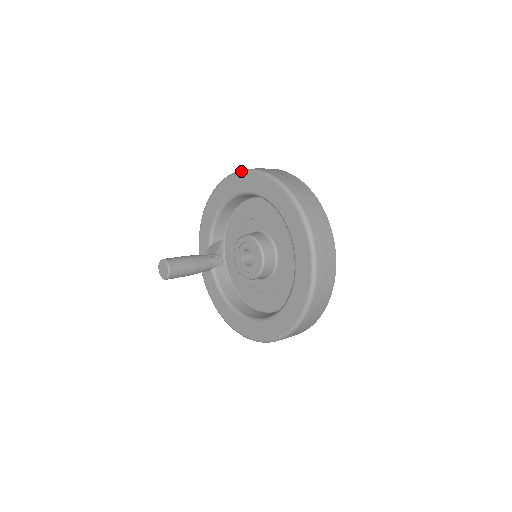
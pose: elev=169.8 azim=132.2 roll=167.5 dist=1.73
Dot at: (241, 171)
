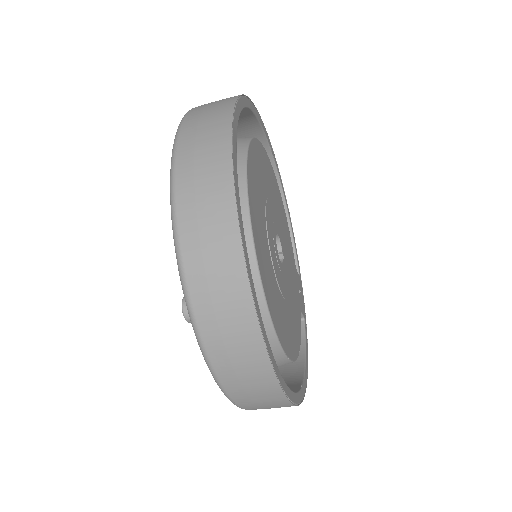
Dot at: occluded
